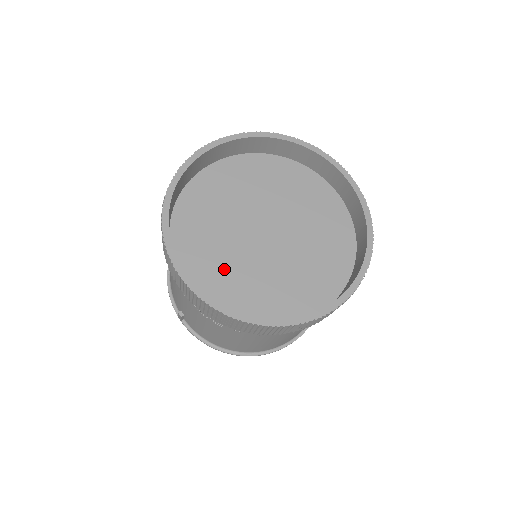
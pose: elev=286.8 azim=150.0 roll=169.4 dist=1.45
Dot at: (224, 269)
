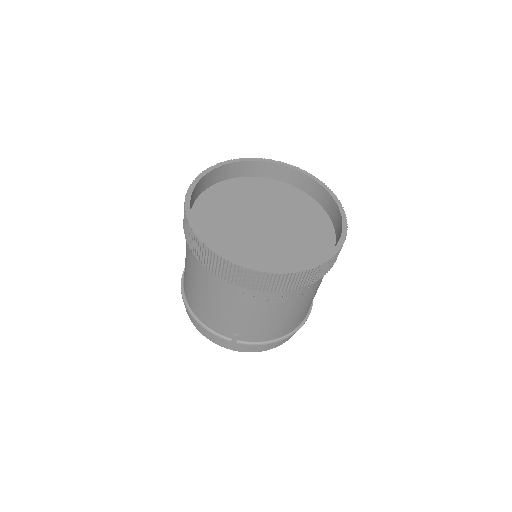
Dot at: (263, 259)
